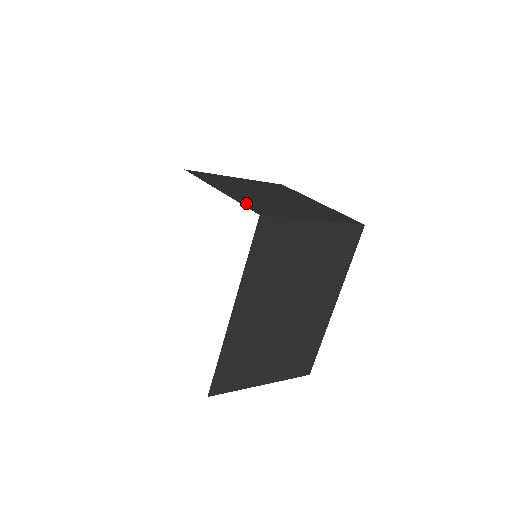
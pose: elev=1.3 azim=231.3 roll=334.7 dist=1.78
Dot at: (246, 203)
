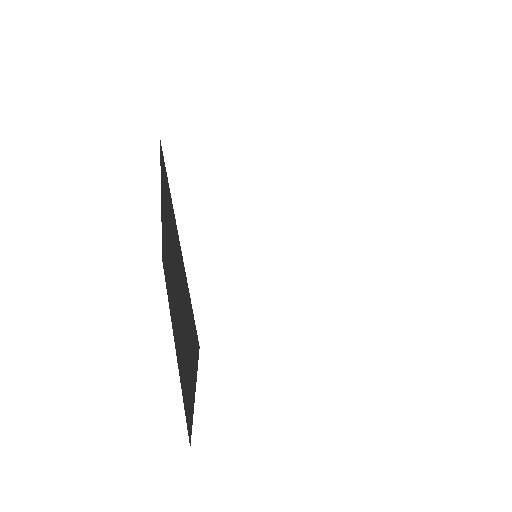
Dot at: occluded
